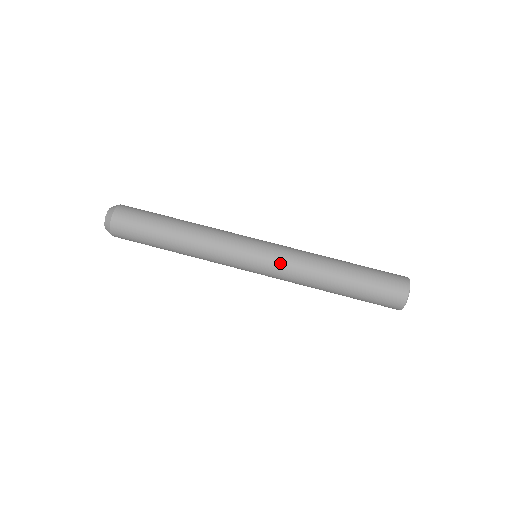
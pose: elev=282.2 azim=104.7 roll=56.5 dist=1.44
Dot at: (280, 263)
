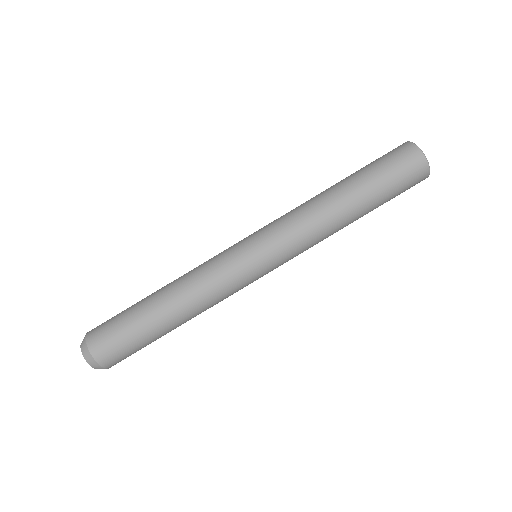
Dot at: (279, 230)
